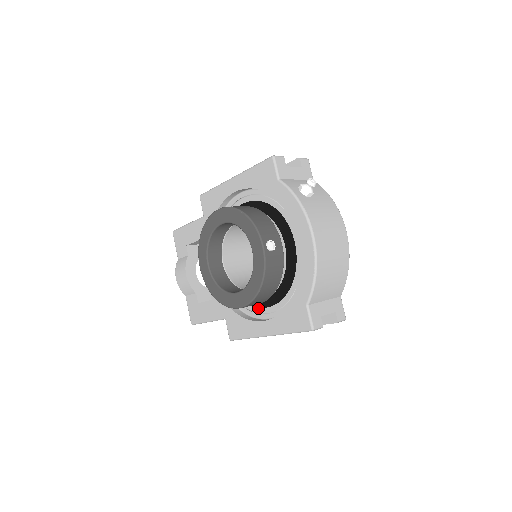
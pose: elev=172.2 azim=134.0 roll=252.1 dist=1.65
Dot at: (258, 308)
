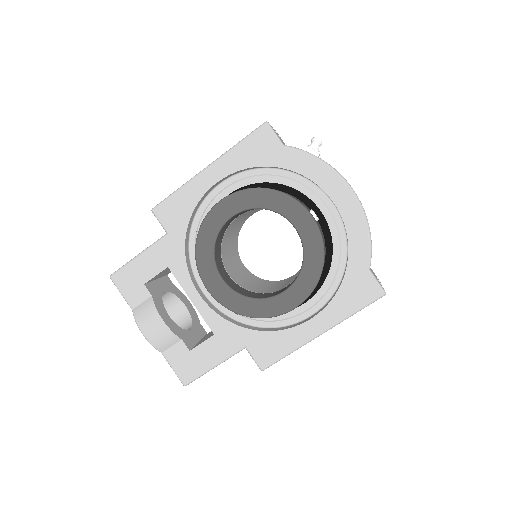
Dot at: occluded
